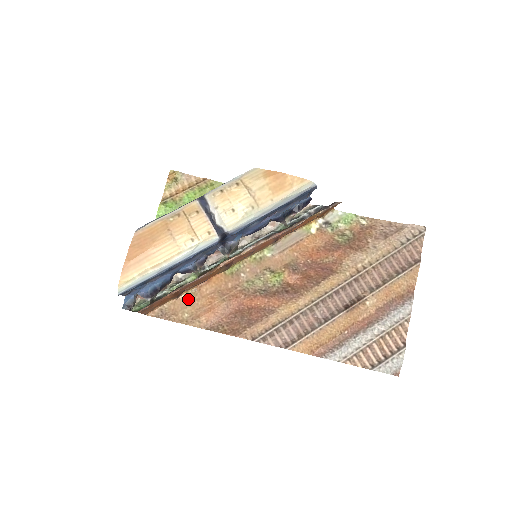
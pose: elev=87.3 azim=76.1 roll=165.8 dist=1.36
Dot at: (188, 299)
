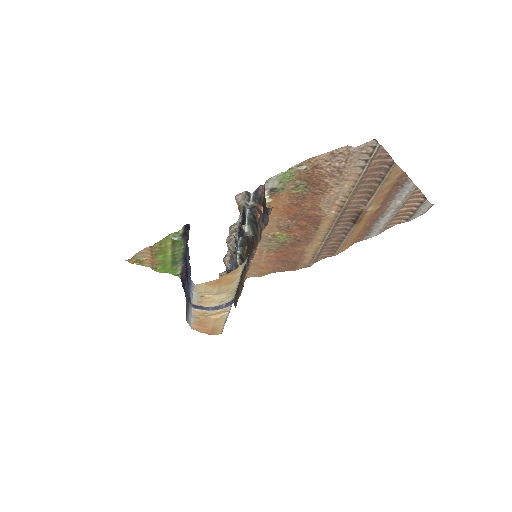
Dot at: occluded
